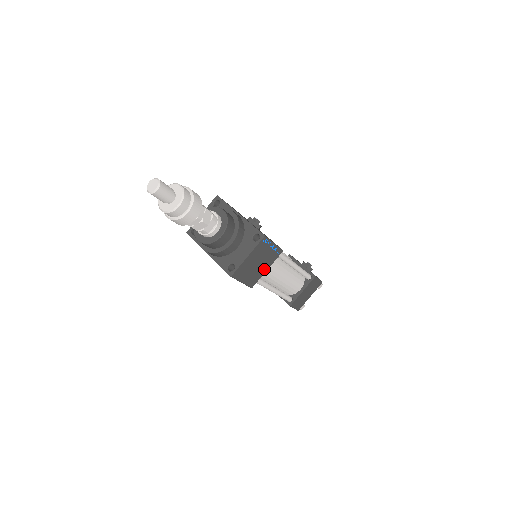
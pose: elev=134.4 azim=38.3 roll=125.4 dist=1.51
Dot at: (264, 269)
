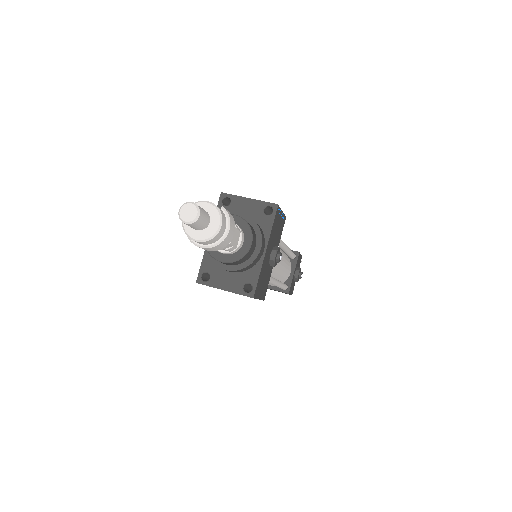
Dot at: occluded
